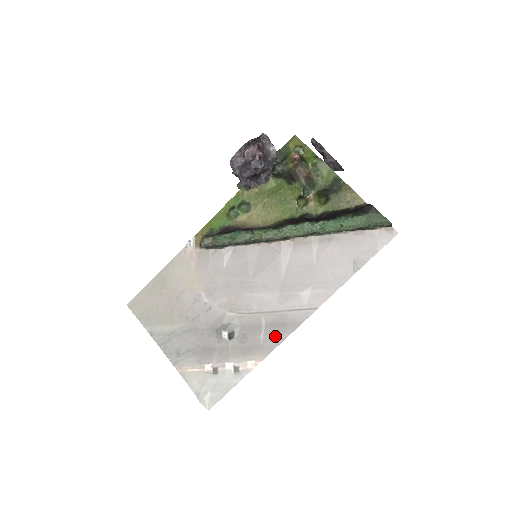
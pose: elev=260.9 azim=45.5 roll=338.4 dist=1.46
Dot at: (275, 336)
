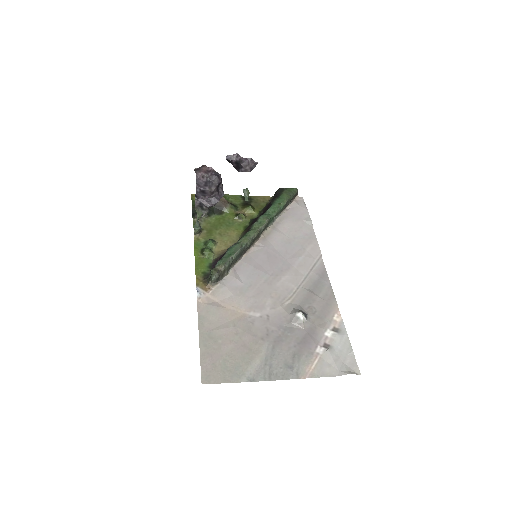
Dot at: (325, 289)
